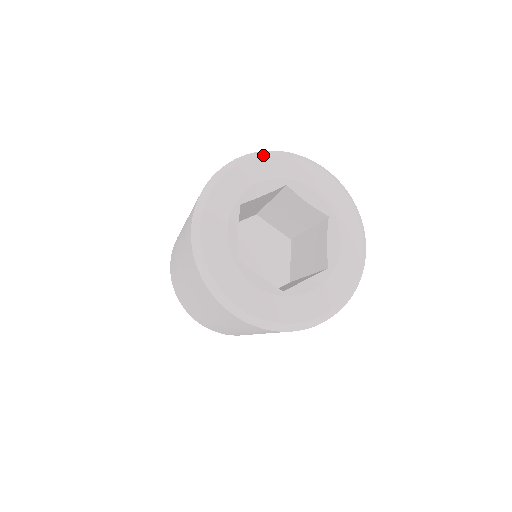
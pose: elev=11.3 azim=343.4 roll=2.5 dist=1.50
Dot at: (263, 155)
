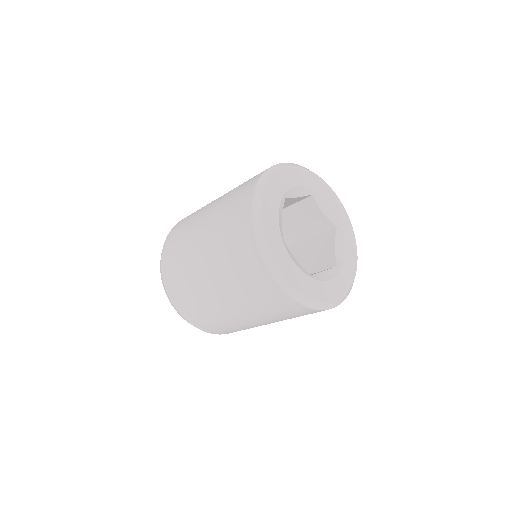
Dot at: (263, 192)
